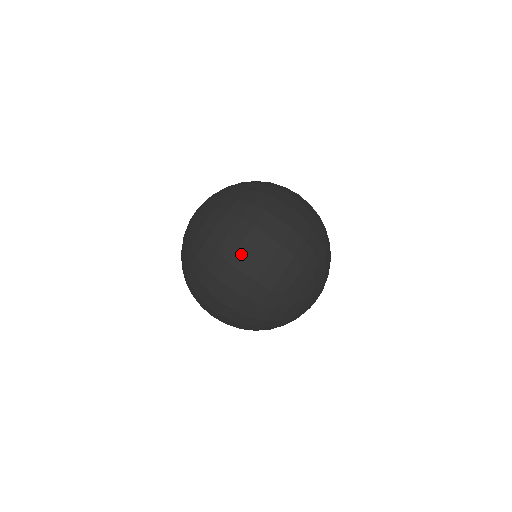
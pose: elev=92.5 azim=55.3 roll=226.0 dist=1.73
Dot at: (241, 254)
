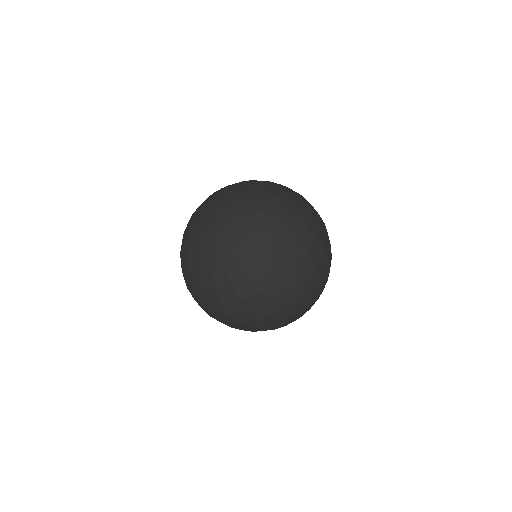
Dot at: (203, 304)
